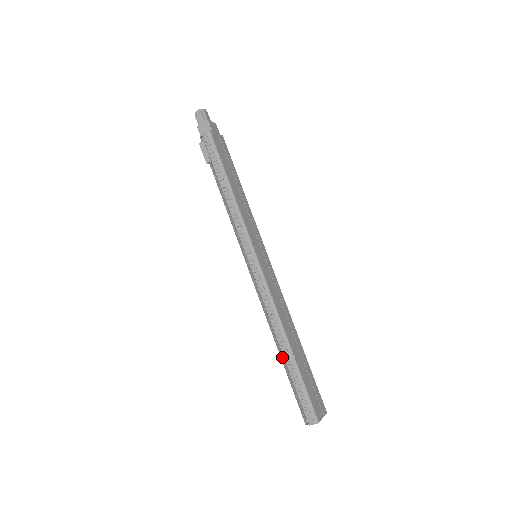
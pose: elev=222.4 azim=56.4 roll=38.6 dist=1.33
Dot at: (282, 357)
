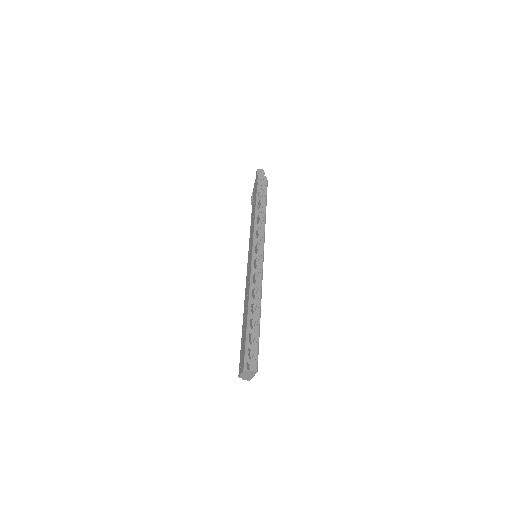
Dot at: (247, 319)
